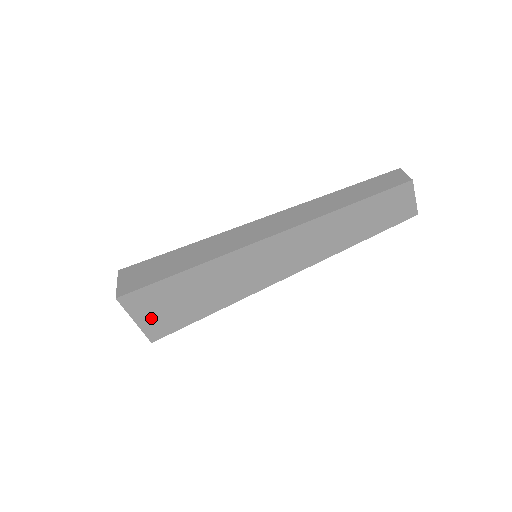
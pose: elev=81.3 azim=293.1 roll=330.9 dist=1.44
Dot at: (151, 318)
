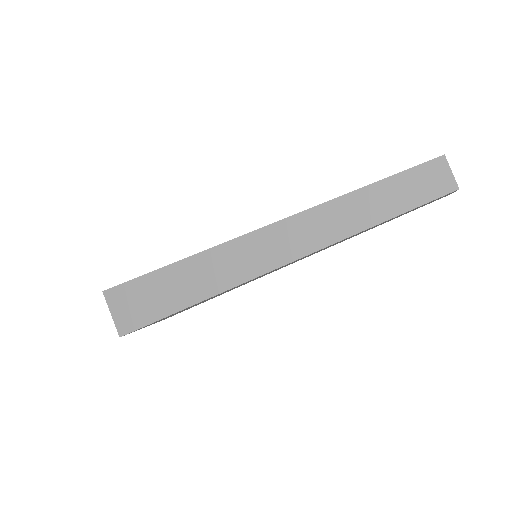
Dot at: occluded
